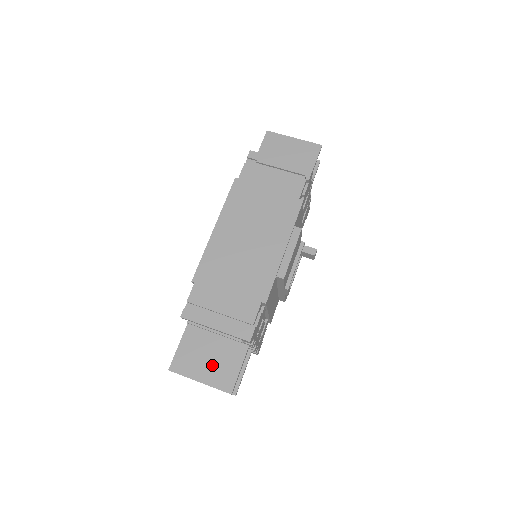
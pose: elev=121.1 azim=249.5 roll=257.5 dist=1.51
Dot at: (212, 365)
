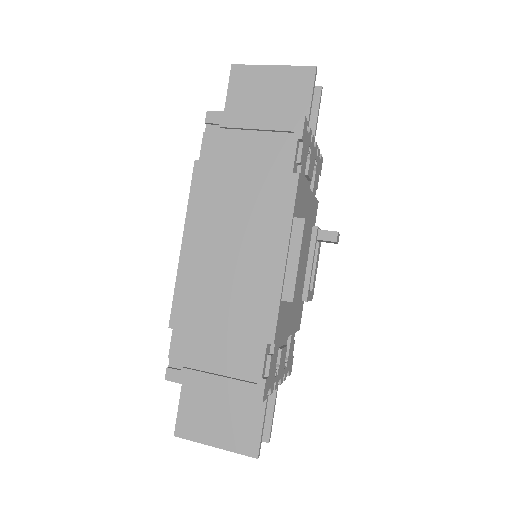
Dot at: (226, 423)
